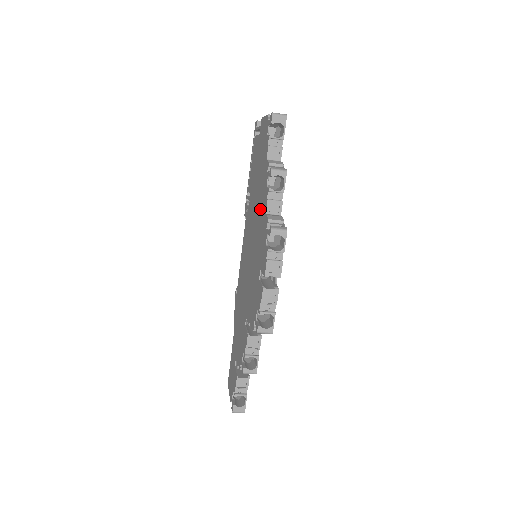
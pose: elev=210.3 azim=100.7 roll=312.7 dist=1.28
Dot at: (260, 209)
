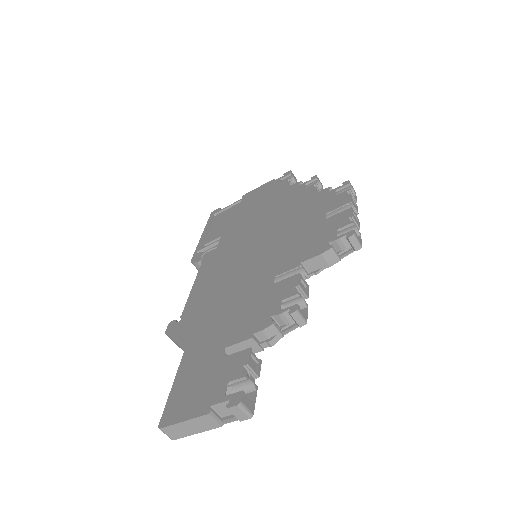
Dot at: (287, 206)
